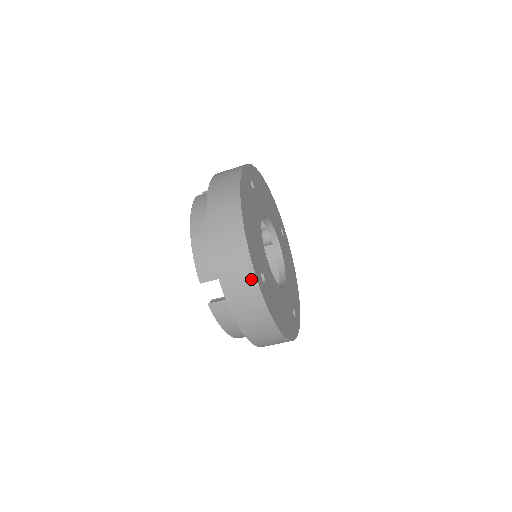
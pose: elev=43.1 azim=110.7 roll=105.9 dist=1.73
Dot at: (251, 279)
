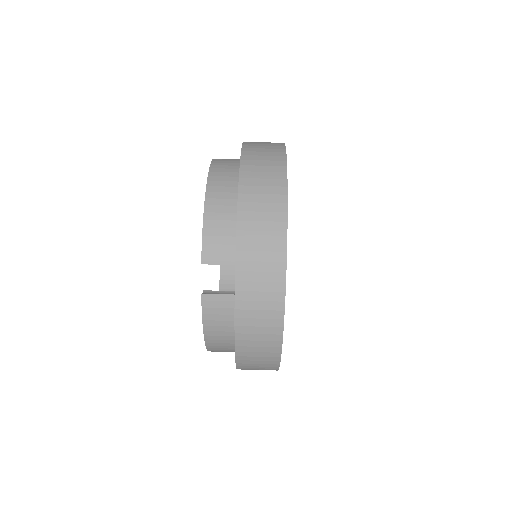
Dot at: occluded
